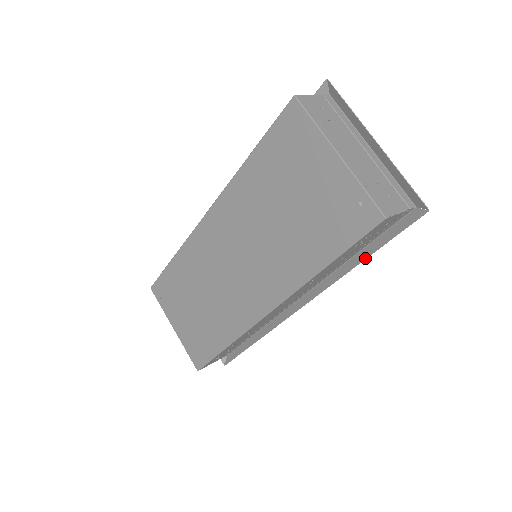
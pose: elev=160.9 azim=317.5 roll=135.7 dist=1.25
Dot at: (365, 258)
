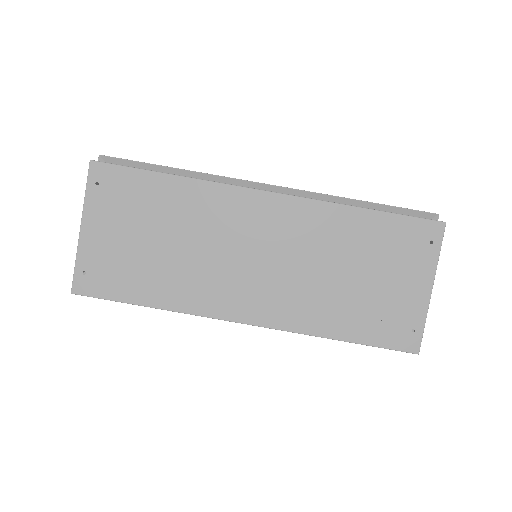
Dot at: occluded
